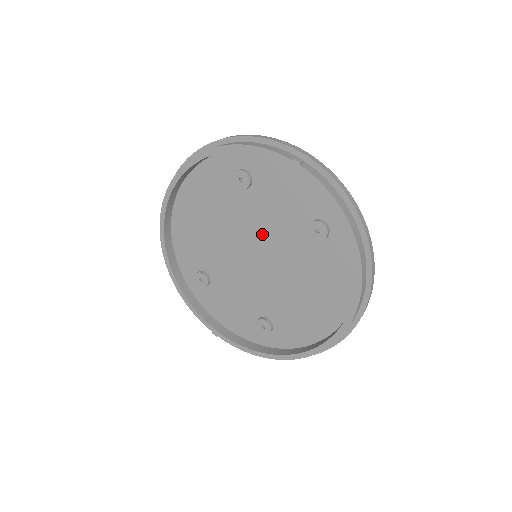
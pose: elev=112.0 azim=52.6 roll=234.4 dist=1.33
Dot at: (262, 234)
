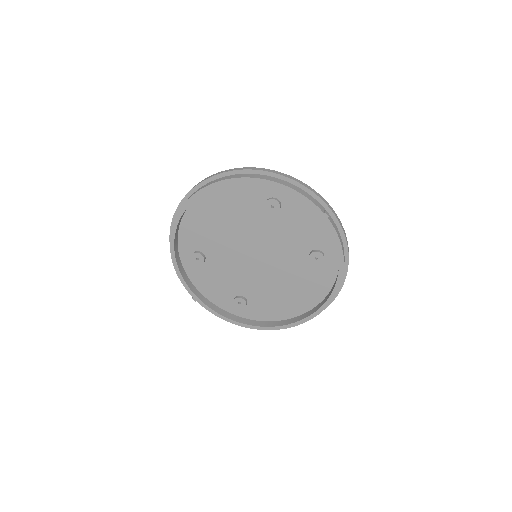
Dot at: (270, 244)
